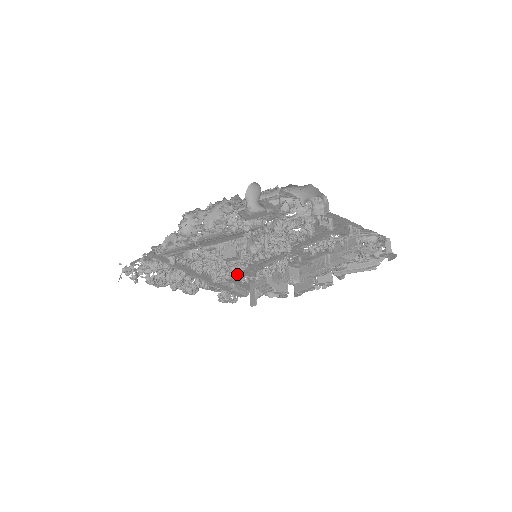
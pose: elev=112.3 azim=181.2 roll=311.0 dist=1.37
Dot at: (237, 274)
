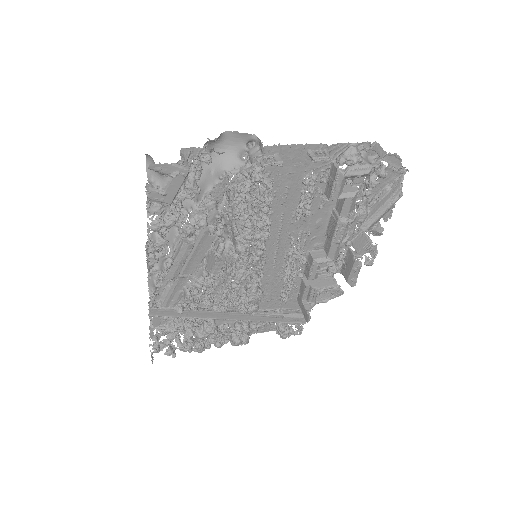
Dot at: (258, 290)
